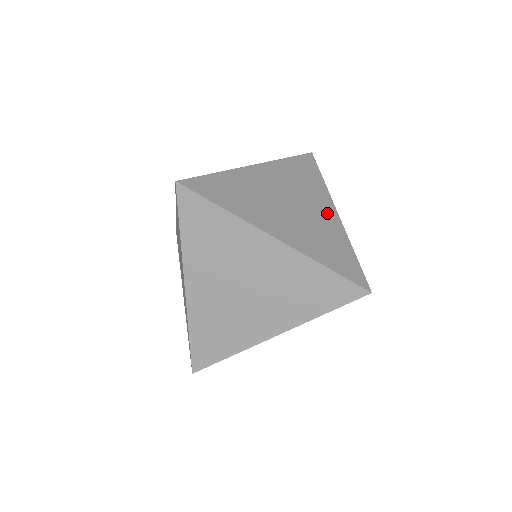
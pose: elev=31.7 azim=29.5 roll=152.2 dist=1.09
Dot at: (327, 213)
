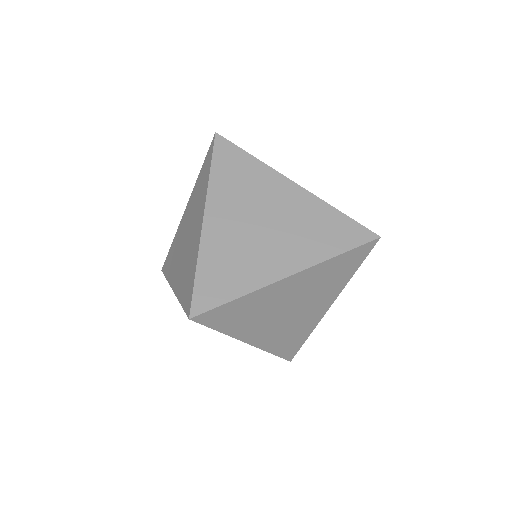
Dot at: (290, 195)
